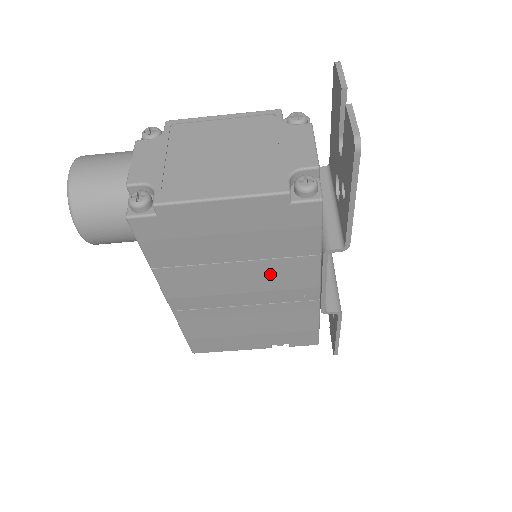
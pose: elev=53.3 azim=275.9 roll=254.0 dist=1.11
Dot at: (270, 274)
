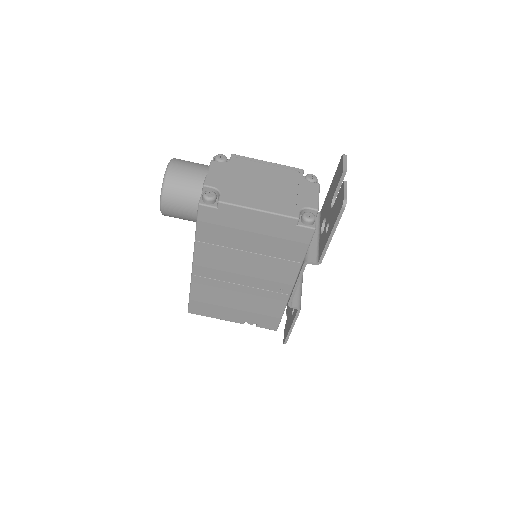
Dot at: (267, 267)
